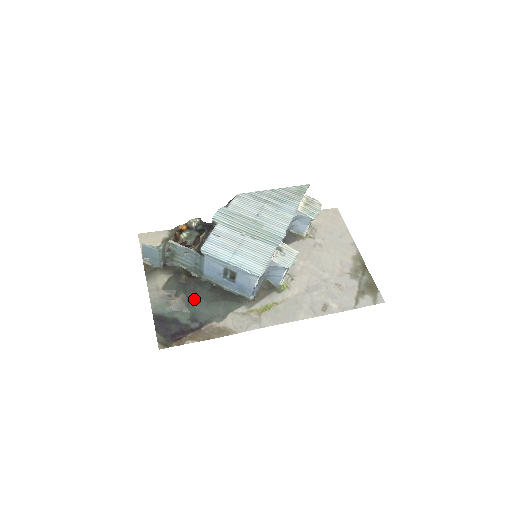
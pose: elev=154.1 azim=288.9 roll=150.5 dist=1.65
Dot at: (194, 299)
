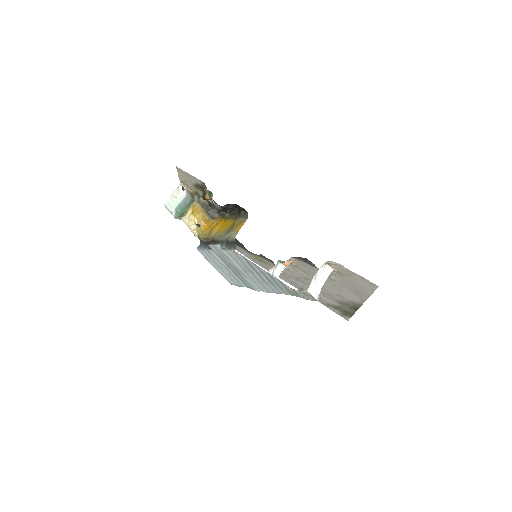
Dot at: occluded
